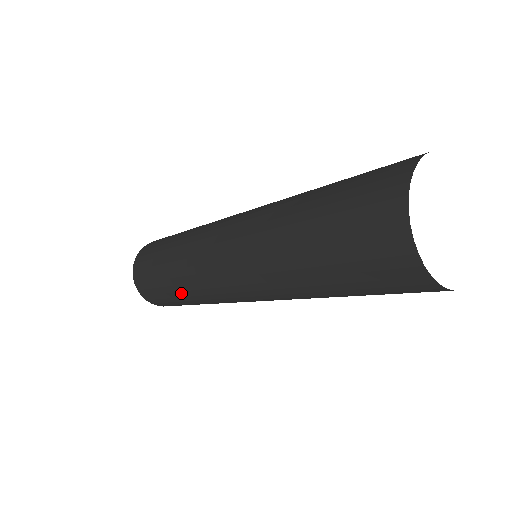
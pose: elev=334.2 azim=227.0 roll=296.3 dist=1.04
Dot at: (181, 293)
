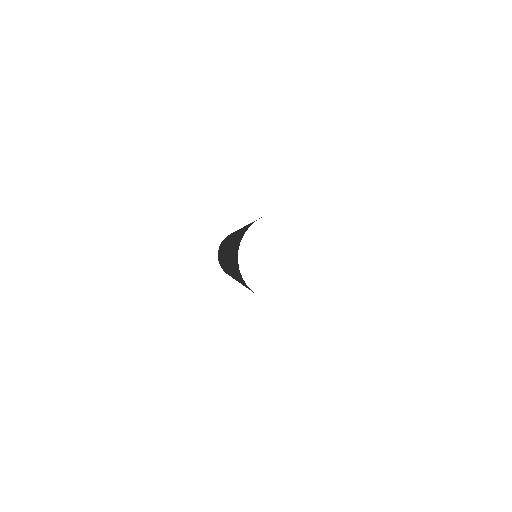
Dot at: occluded
